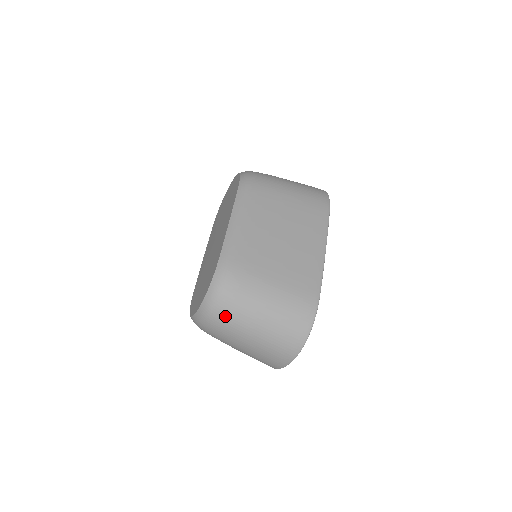
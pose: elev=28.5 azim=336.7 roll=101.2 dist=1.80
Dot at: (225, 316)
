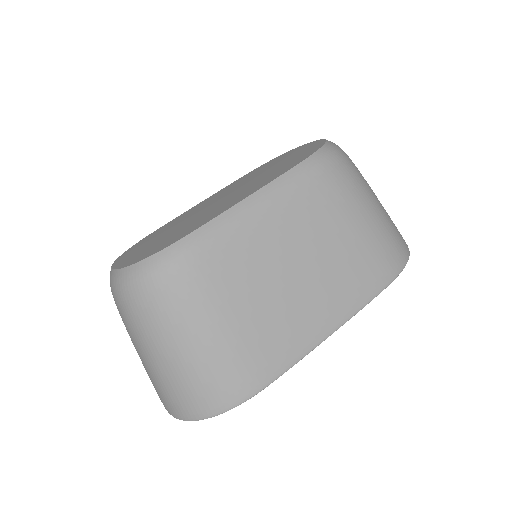
Dot at: (134, 309)
